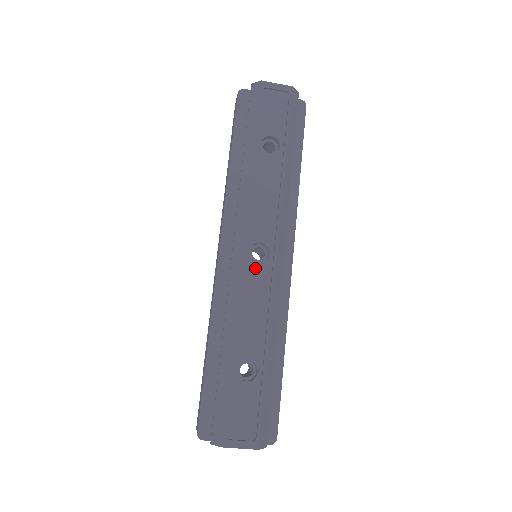
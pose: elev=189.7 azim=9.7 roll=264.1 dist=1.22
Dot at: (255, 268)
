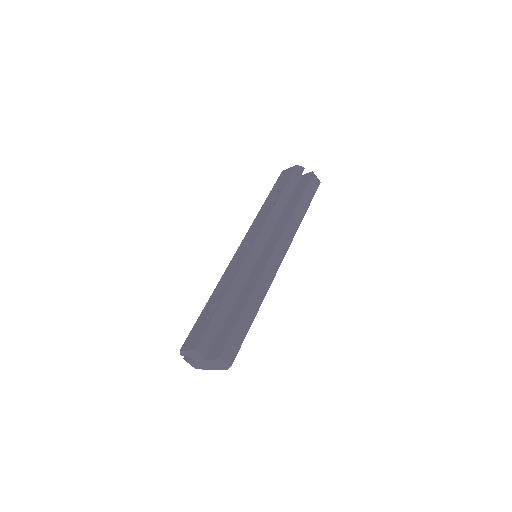
Dot at: (241, 255)
